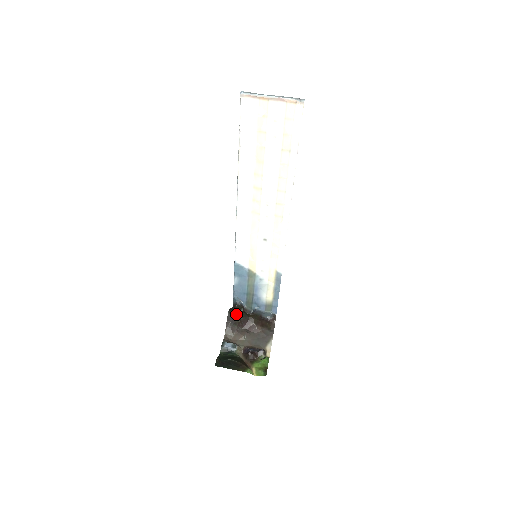
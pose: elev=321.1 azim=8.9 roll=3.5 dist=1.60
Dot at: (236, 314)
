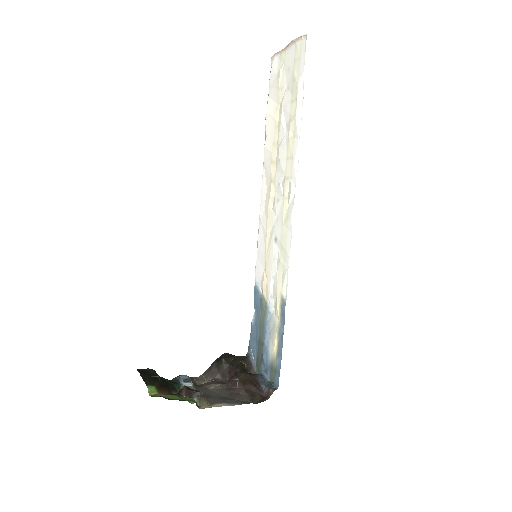
Dot at: (229, 358)
